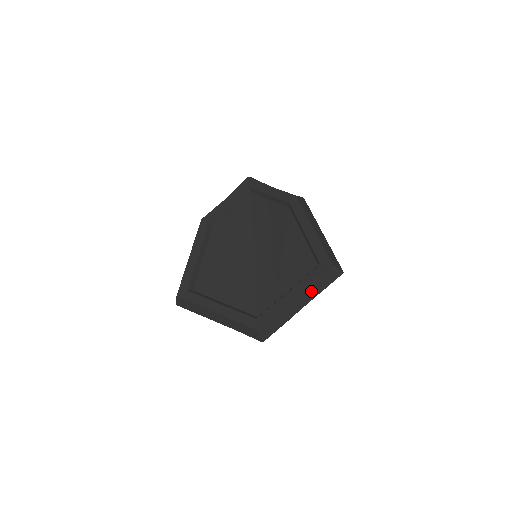
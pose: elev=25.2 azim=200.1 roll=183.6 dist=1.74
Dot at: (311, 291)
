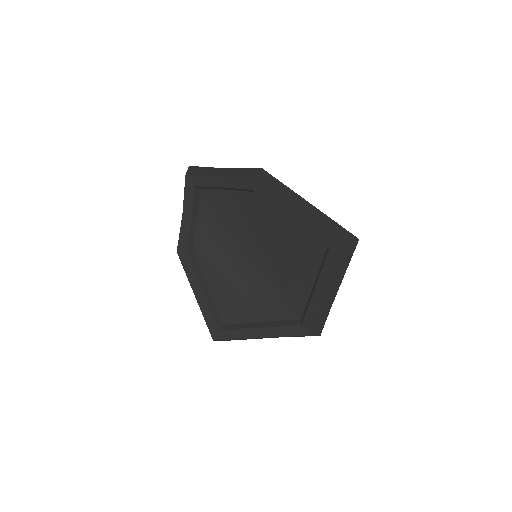
Dot at: (337, 276)
